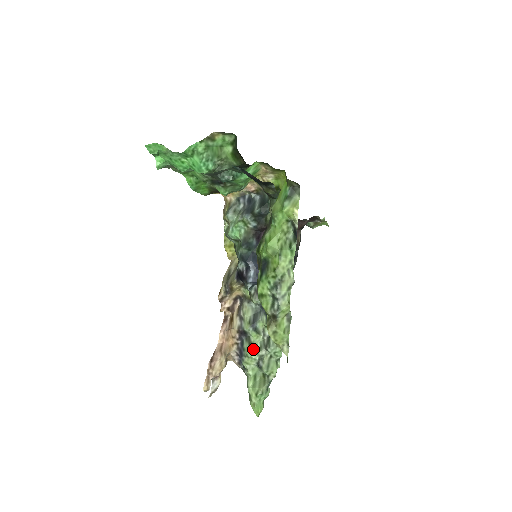
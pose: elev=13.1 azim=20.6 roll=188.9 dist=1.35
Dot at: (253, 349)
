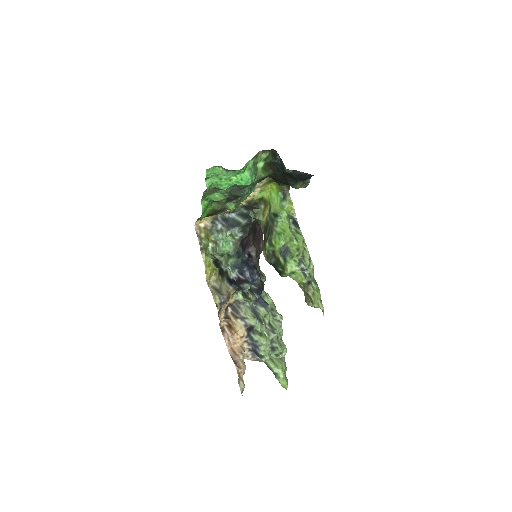
Dot at: (264, 337)
